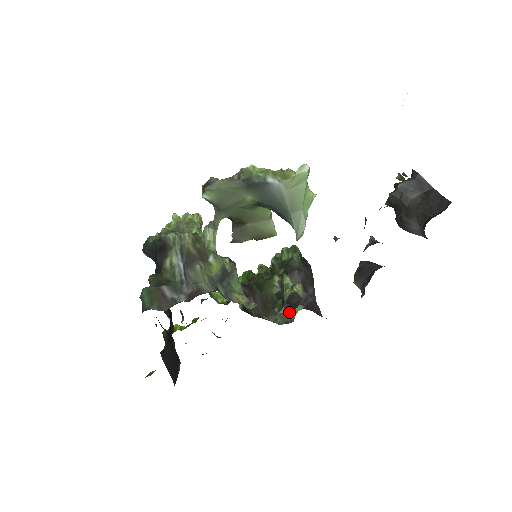
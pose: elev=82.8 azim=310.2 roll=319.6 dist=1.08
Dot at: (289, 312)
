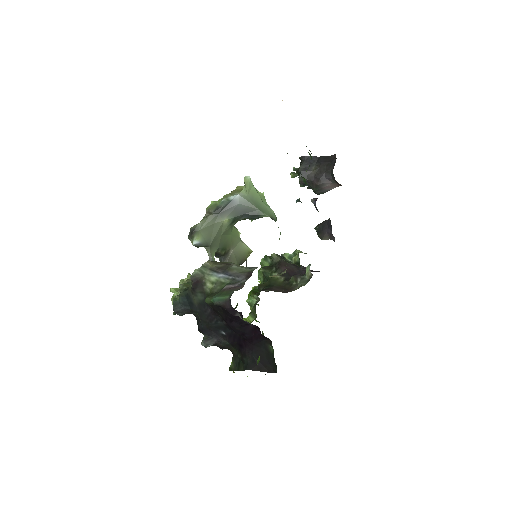
Dot at: (304, 276)
